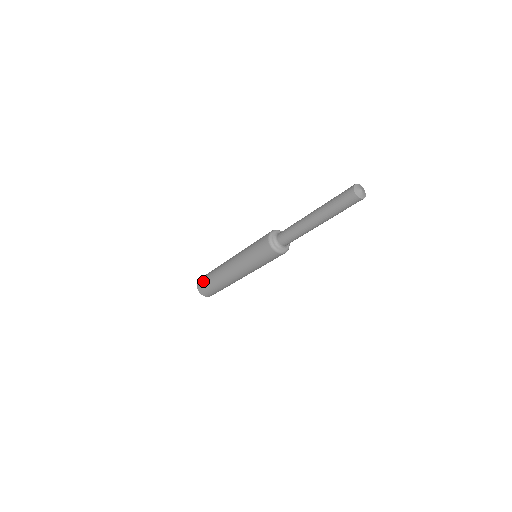
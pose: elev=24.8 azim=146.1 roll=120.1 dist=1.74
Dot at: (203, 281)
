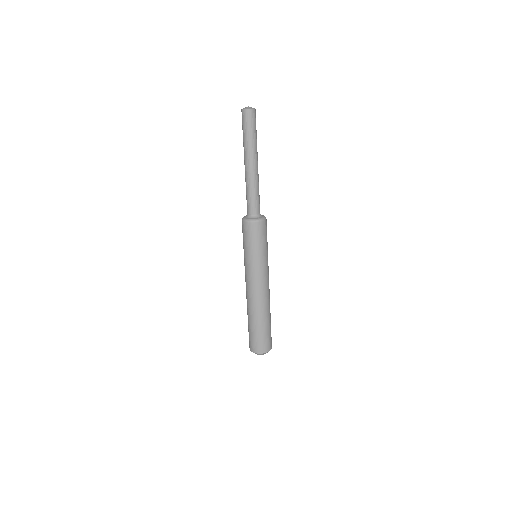
Dot at: (251, 339)
